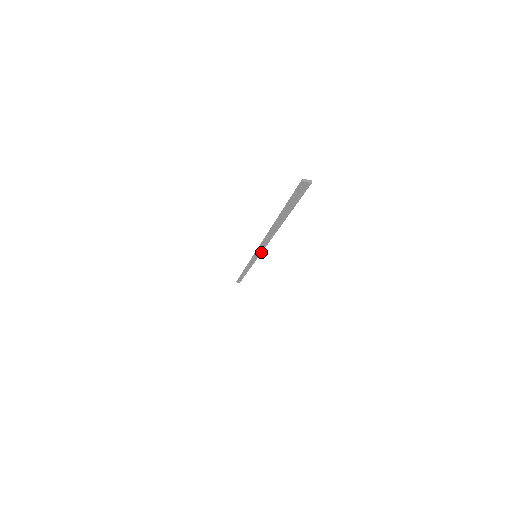
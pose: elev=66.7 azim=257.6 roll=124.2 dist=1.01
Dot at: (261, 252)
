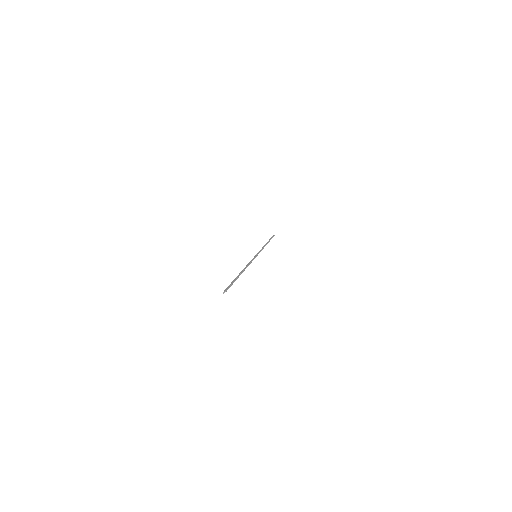
Dot at: occluded
